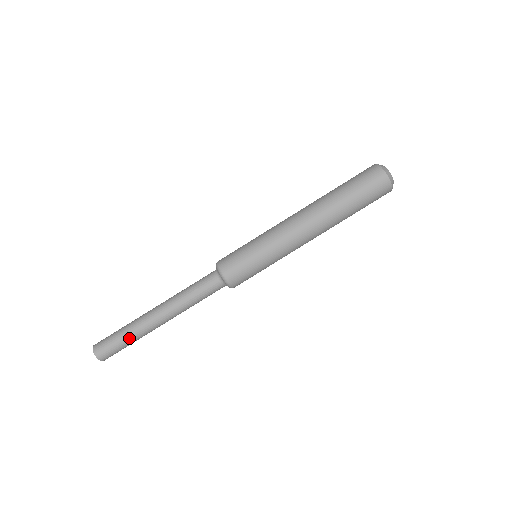
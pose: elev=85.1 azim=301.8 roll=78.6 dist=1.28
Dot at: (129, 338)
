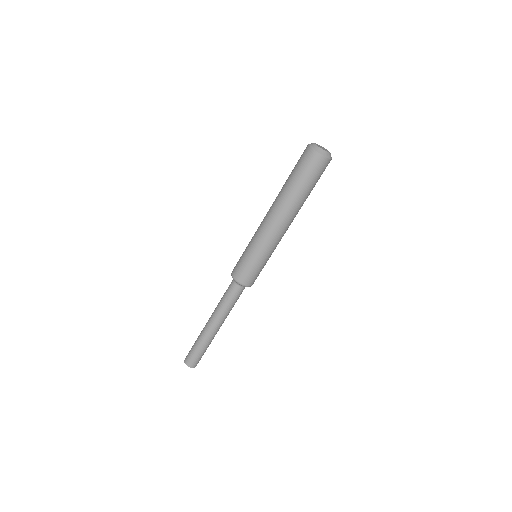
Dot at: (201, 347)
